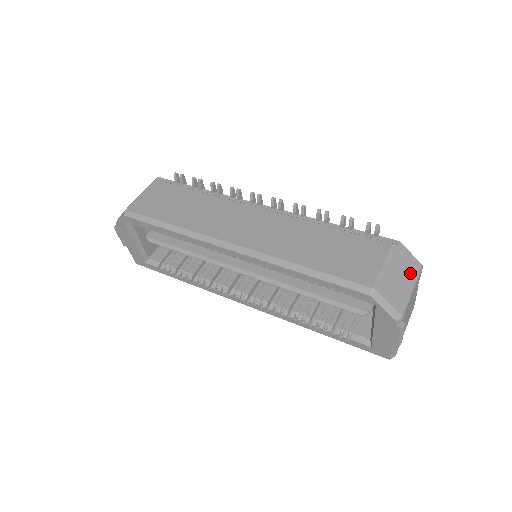
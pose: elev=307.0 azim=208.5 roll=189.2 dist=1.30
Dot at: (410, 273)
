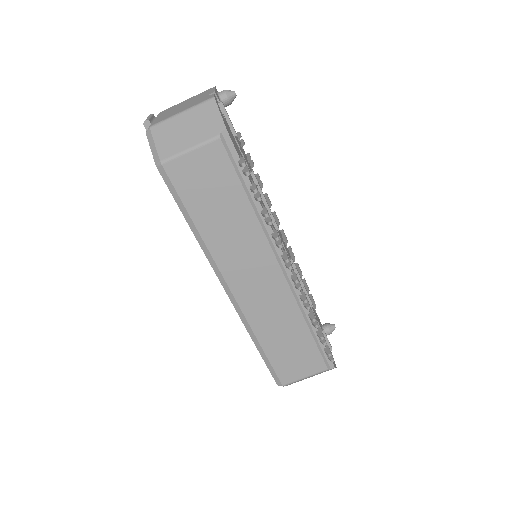
Dot at: occluded
